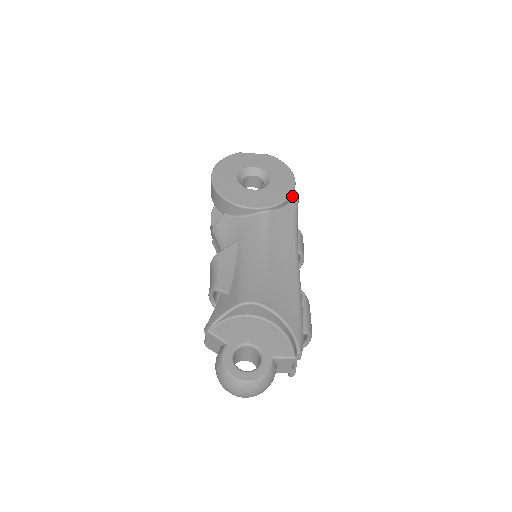
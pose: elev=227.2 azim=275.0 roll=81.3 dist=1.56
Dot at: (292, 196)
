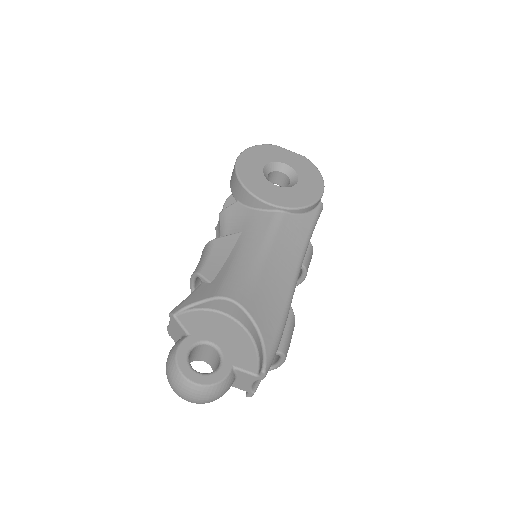
Dot at: (315, 206)
